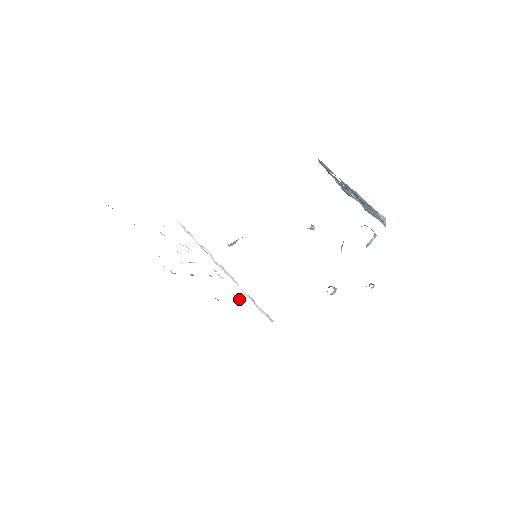
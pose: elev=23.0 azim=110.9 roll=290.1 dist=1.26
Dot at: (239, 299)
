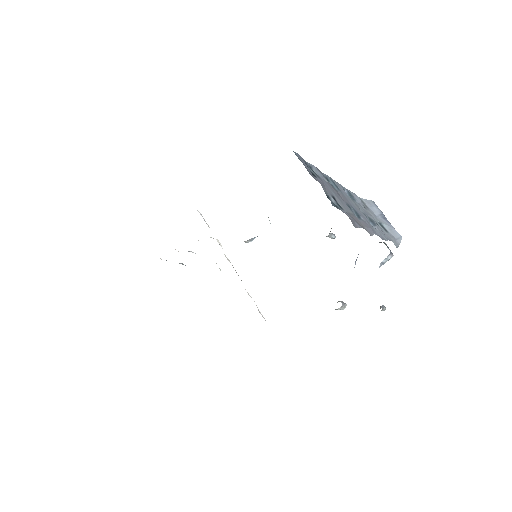
Dot at: occluded
